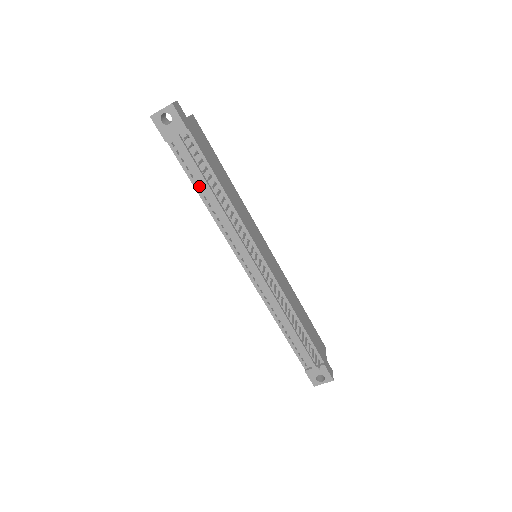
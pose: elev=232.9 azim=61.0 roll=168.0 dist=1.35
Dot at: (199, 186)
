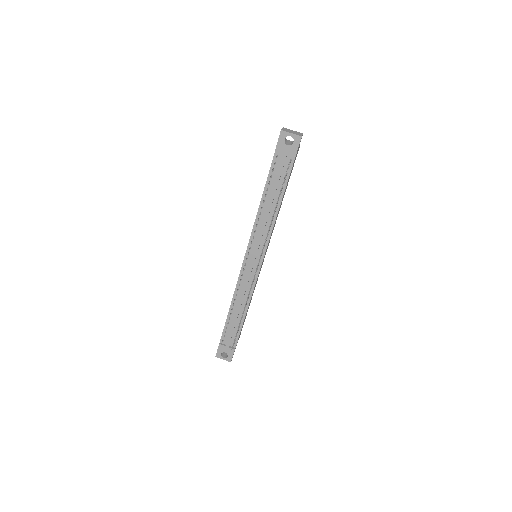
Dot at: (267, 192)
